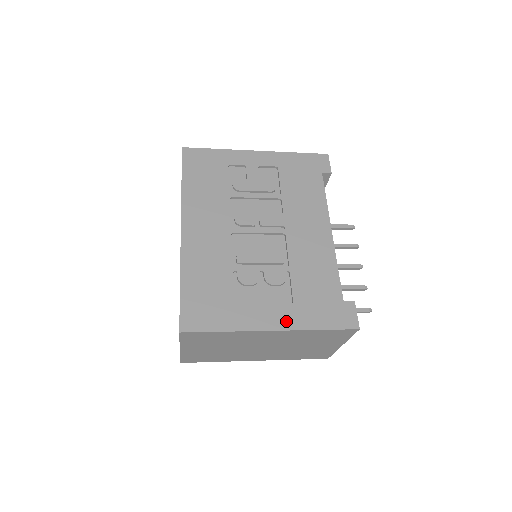
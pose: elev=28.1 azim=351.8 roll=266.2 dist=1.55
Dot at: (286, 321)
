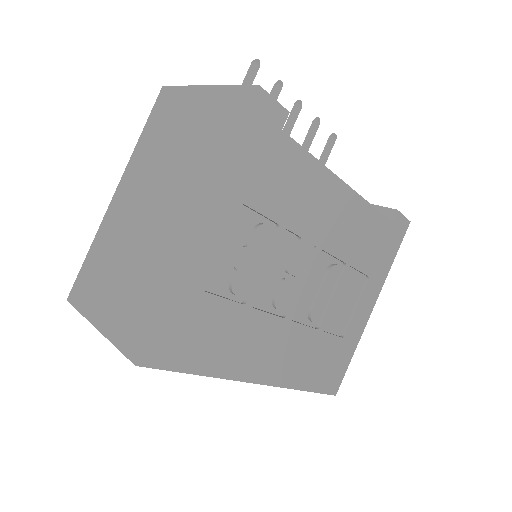
Dot at: (375, 292)
